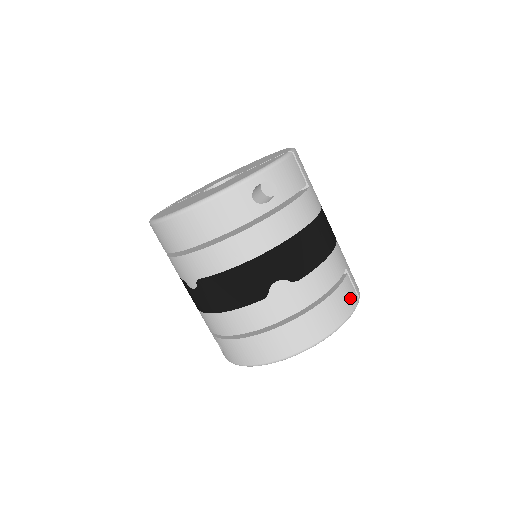
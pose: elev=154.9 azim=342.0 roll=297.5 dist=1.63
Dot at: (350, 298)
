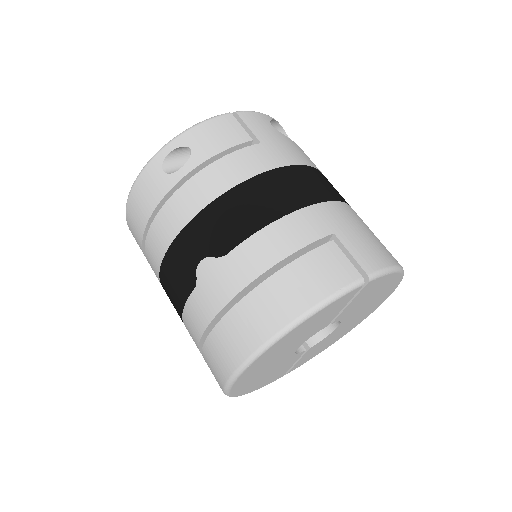
Dot at: (331, 273)
